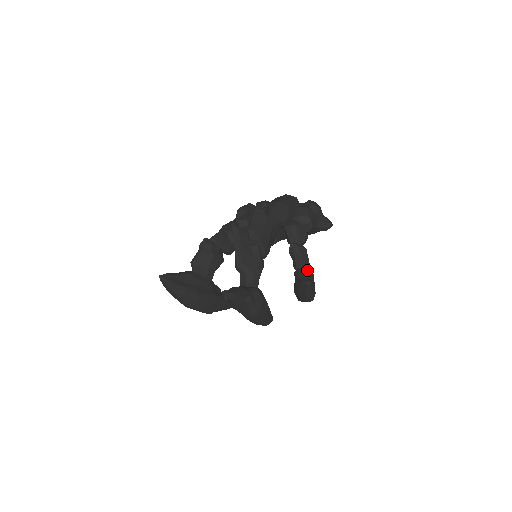
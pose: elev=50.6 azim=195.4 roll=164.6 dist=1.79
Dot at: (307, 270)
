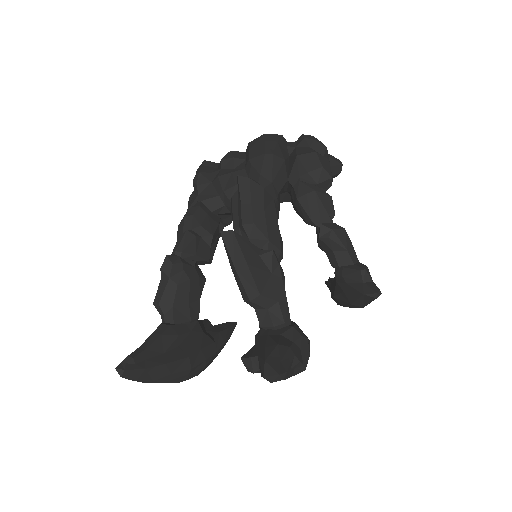
Dot at: (364, 269)
